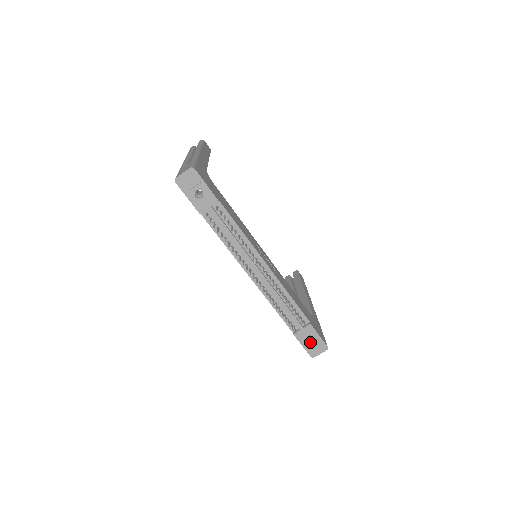
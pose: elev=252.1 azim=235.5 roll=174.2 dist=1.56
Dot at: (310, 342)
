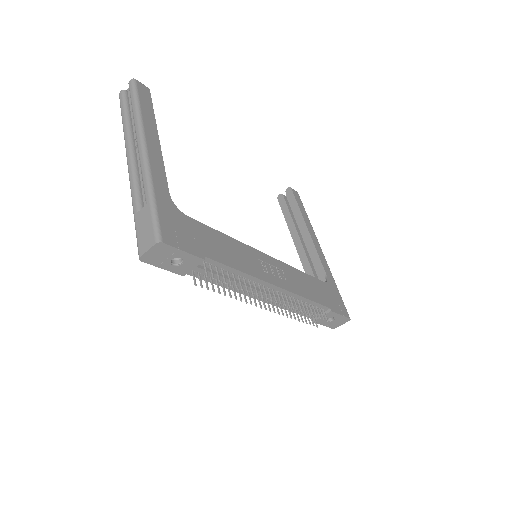
Dot at: (331, 321)
